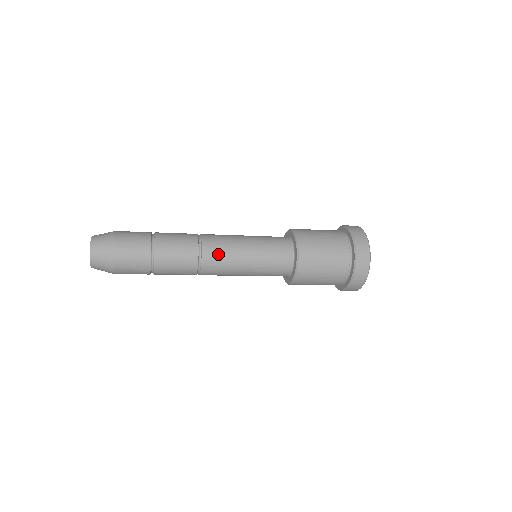
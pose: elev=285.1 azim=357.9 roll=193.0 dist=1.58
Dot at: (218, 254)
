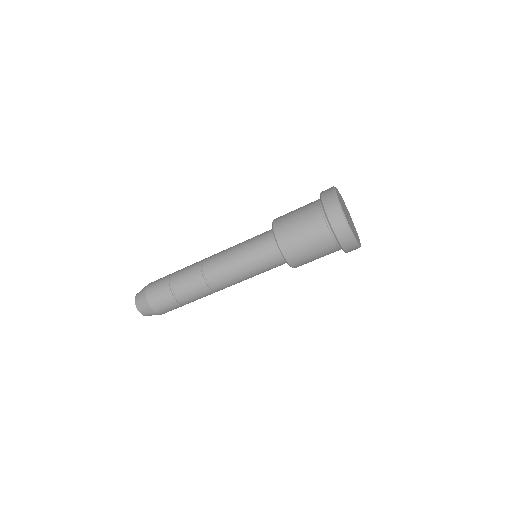
Dot at: (215, 264)
